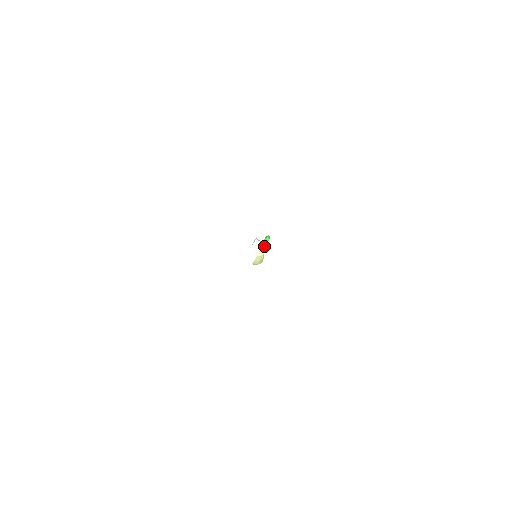
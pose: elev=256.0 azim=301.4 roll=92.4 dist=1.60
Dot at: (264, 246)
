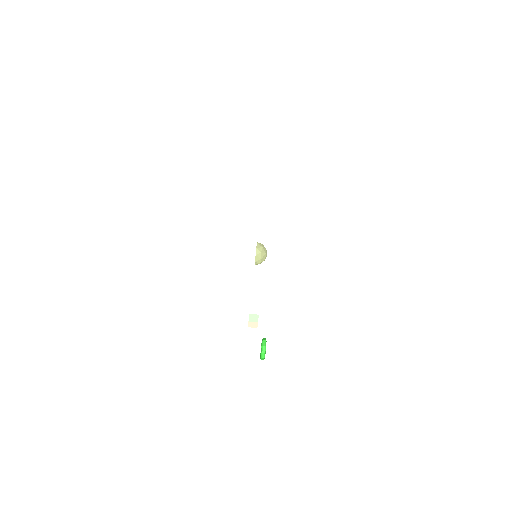
Dot at: (264, 346)
